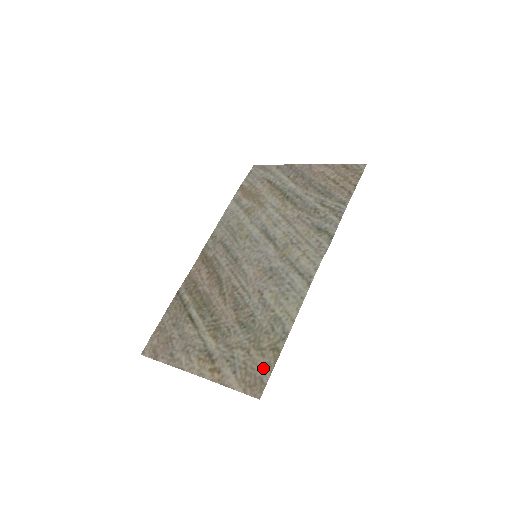
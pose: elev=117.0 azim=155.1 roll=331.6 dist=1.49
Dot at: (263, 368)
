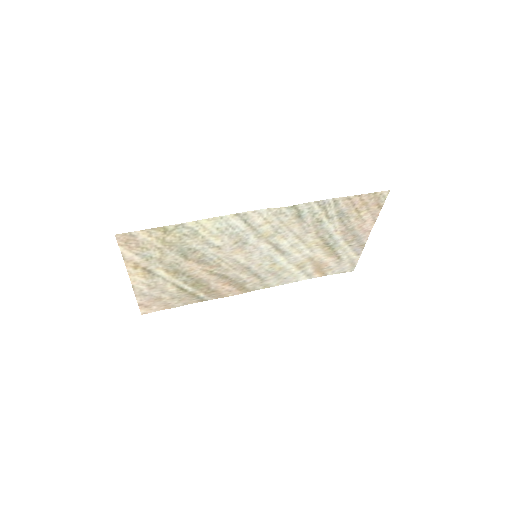
Dot at: (145, 236)
